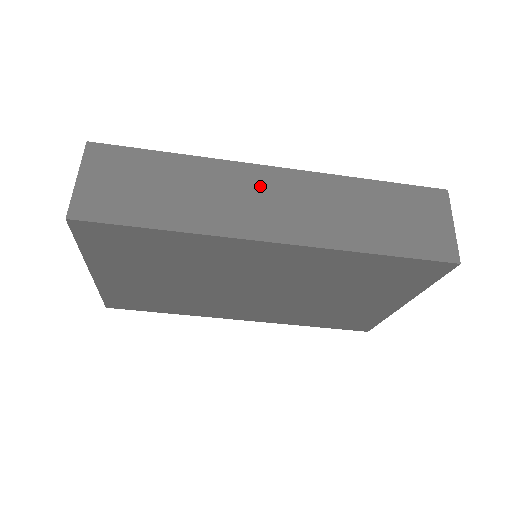
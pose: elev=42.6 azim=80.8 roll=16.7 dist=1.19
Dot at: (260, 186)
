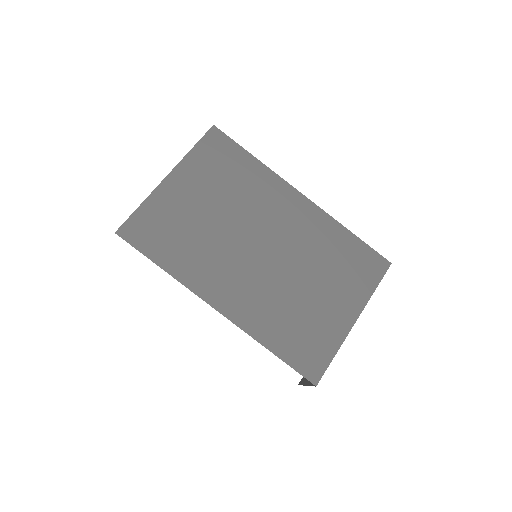
Dot at: occluded
